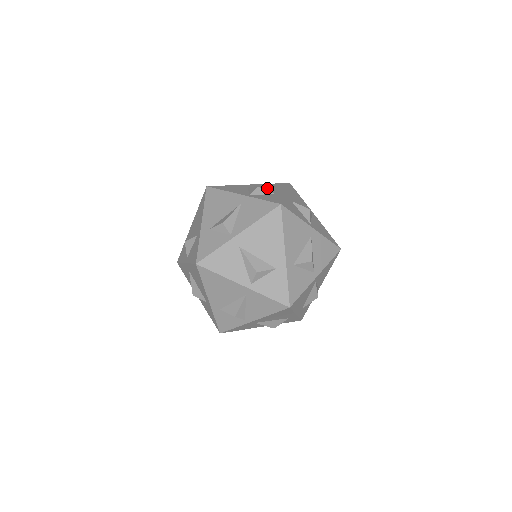
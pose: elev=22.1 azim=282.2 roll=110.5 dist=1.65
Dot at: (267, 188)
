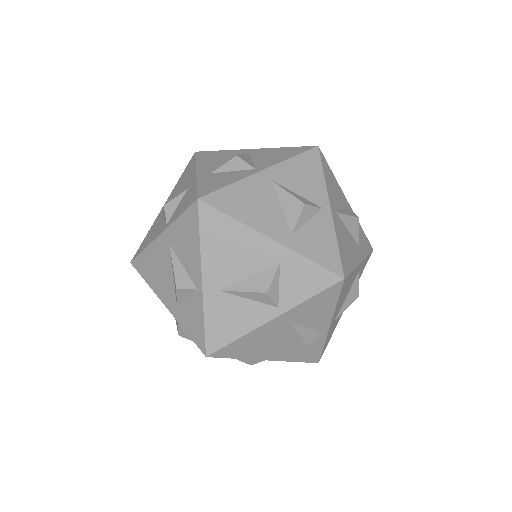
Dot at: (178, 190)
